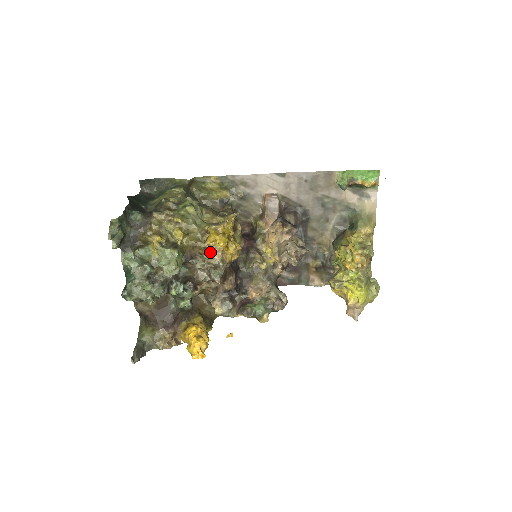
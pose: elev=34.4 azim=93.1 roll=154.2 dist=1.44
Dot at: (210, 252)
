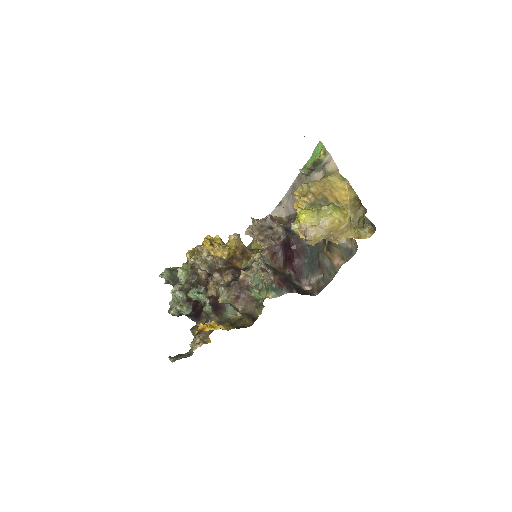
Dot at: occluded
